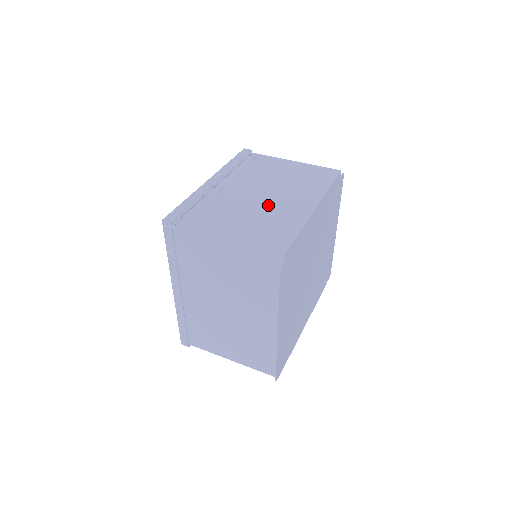
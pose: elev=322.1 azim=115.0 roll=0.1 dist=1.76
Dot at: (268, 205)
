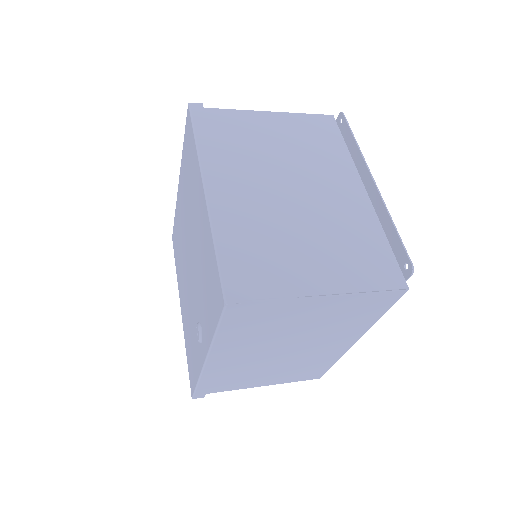
Dot at: occluded
